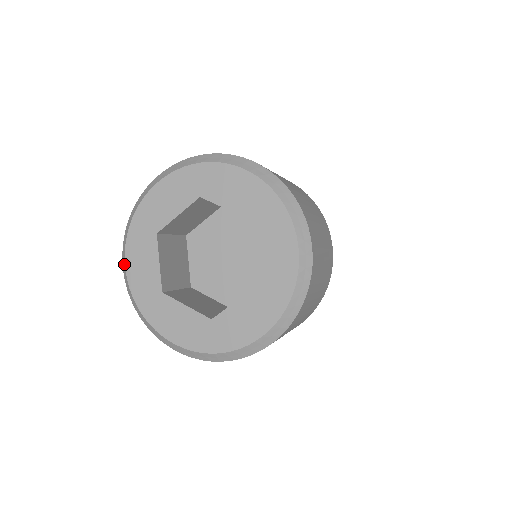
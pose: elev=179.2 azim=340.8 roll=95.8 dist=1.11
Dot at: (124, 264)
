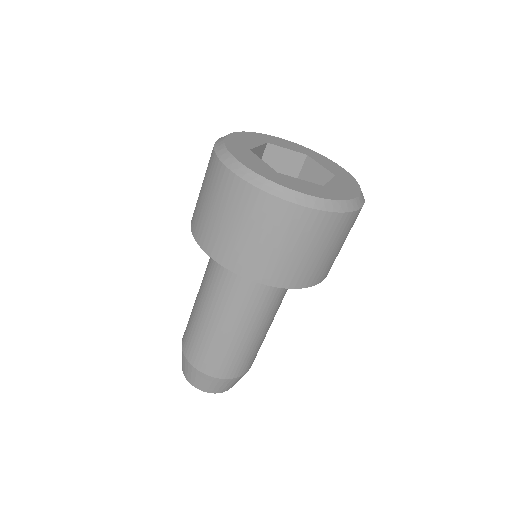
Dot at: (231, 133)
